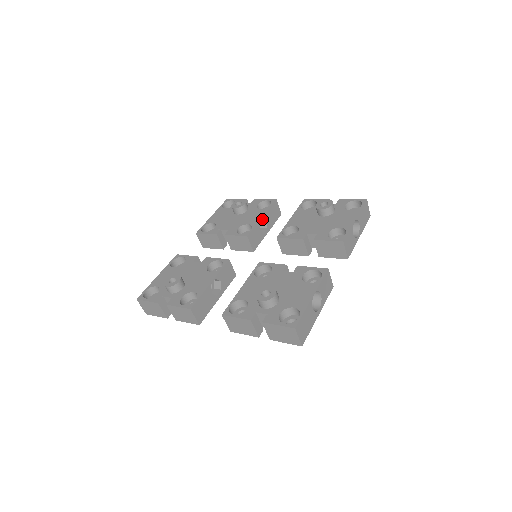
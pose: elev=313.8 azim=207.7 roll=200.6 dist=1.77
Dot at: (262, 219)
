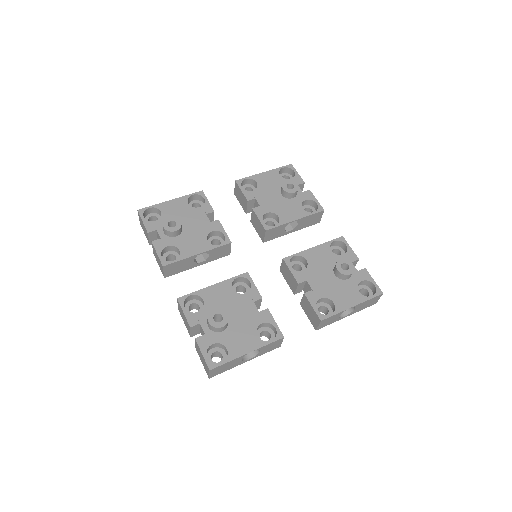
Dot at: occluded
